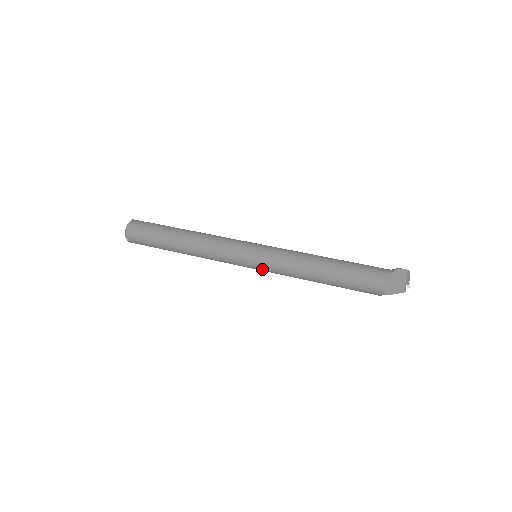
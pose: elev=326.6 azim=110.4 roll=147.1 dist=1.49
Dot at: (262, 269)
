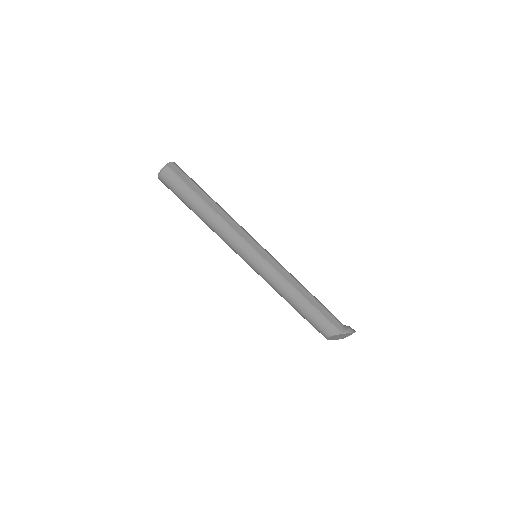
Dot at: occluded
